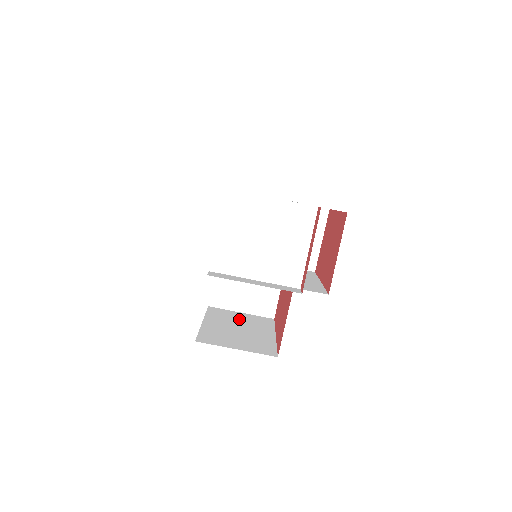
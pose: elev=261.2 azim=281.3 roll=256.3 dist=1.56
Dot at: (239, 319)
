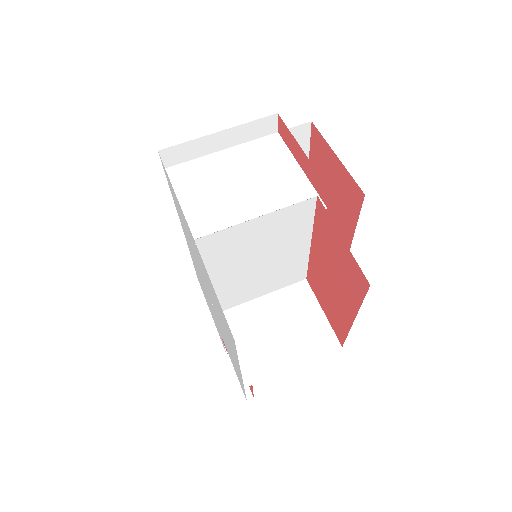
Dot at: occluded
